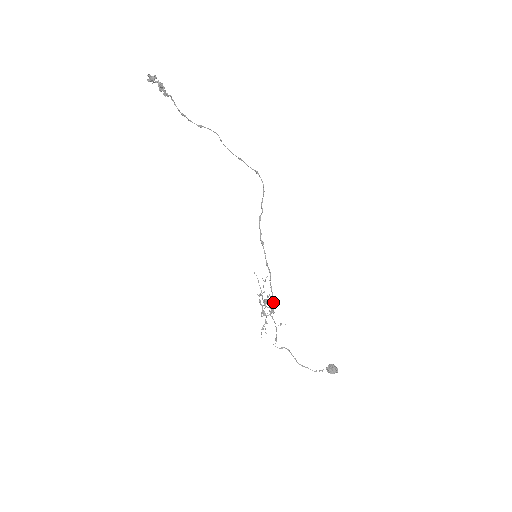
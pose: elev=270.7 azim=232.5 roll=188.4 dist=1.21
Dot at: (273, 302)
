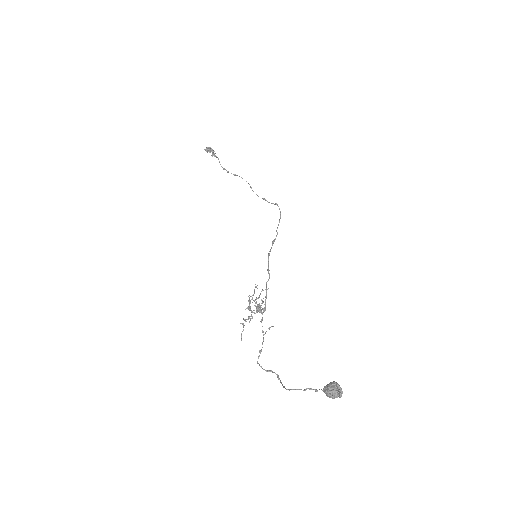
Dot at: occluded
